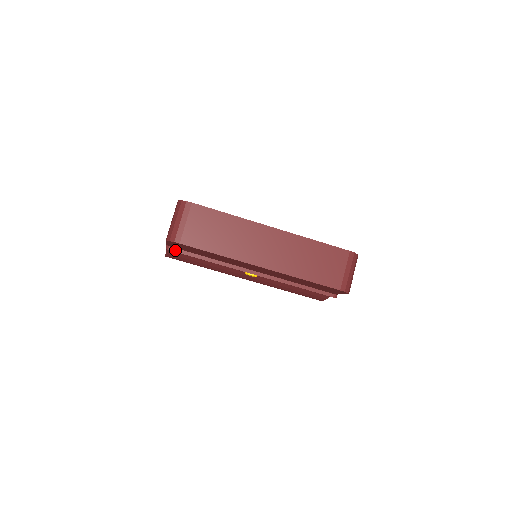
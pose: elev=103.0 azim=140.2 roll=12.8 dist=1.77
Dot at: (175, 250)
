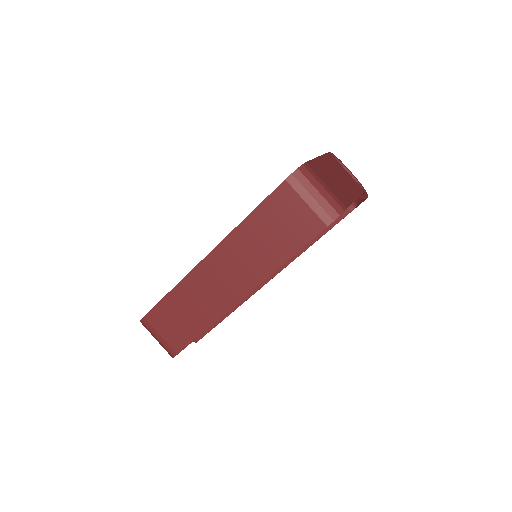
Dot at: (199, 338)
